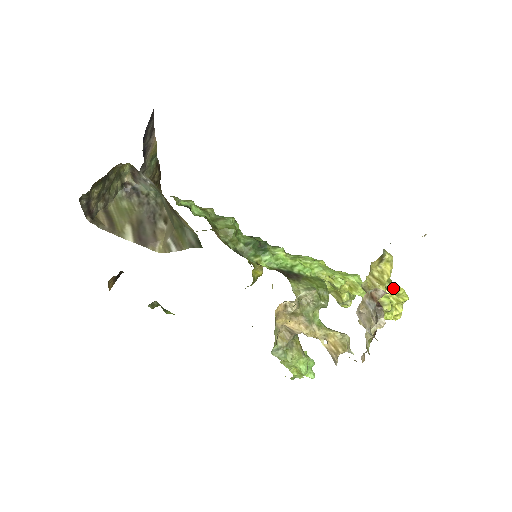
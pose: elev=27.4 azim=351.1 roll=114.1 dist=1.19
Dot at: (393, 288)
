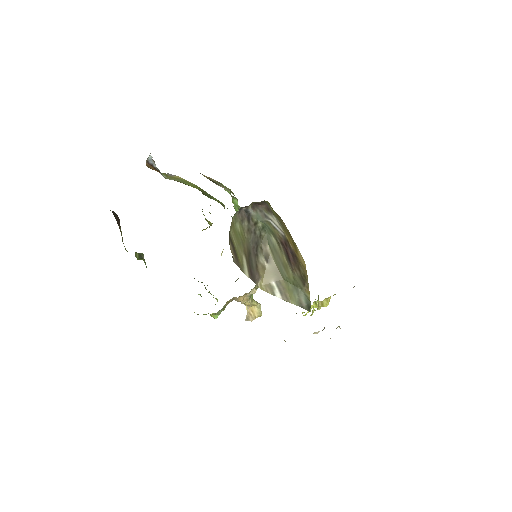
Dot at: occluded
